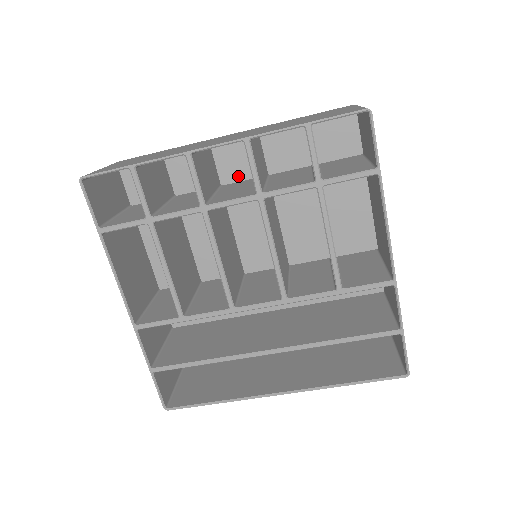
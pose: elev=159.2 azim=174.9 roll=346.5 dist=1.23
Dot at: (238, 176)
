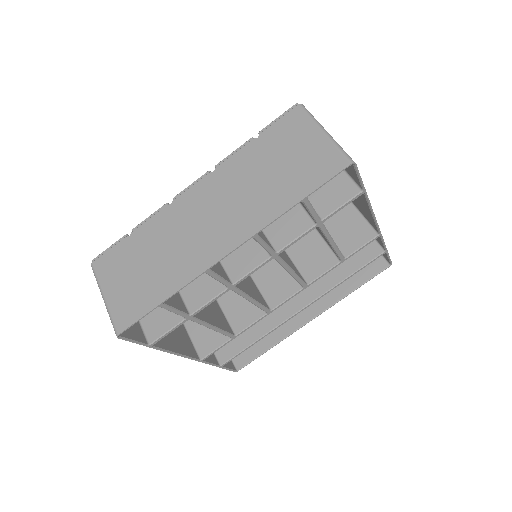
Dot at: occluded
